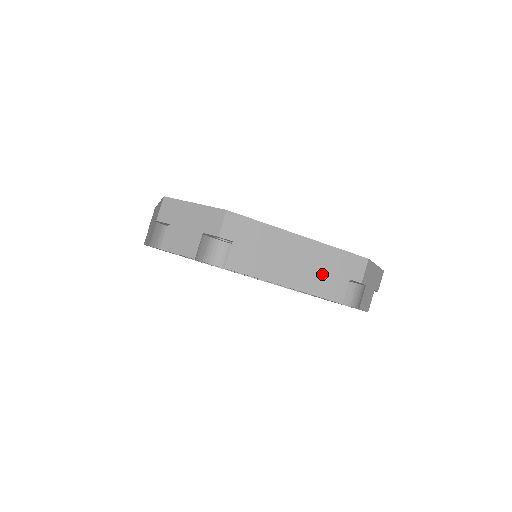
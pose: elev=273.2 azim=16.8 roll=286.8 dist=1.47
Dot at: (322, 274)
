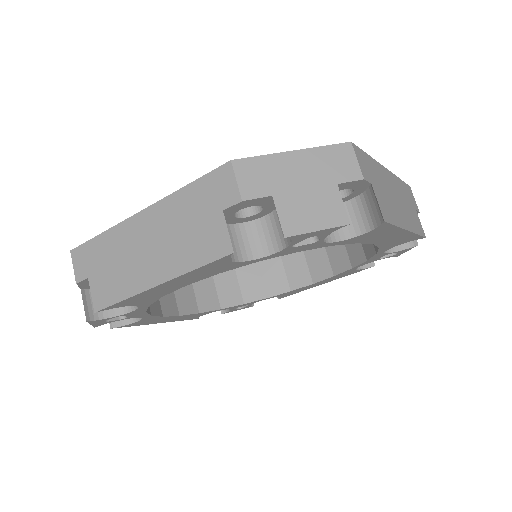
Dot at: (186, 235)
